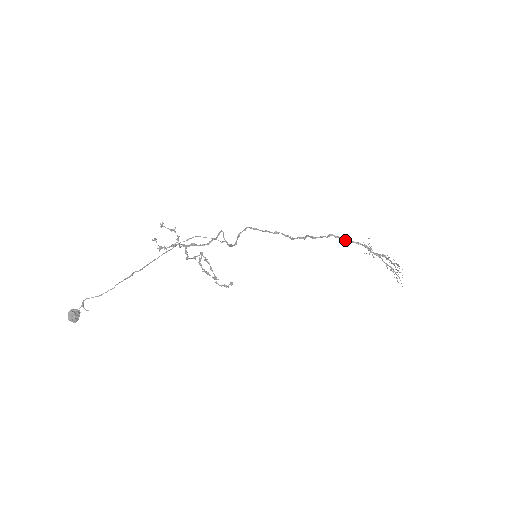
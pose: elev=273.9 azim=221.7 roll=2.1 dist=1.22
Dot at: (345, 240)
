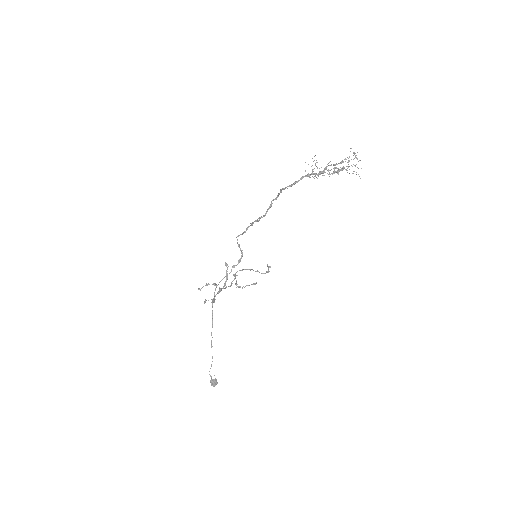
Dot at: occluded
